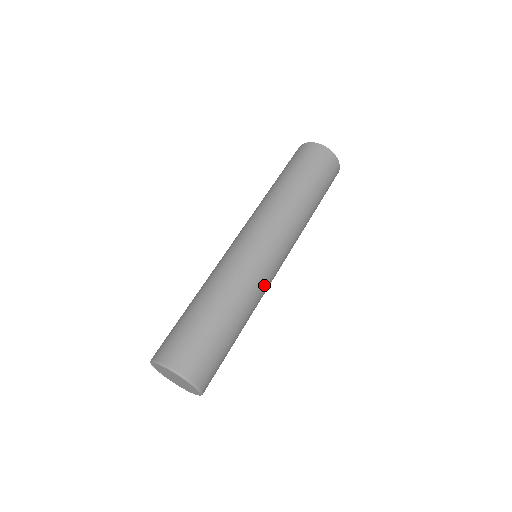
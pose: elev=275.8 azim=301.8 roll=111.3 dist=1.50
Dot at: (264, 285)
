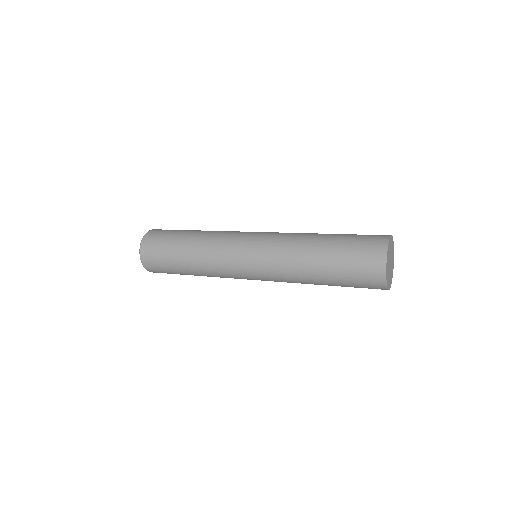
Dot at: occluded
